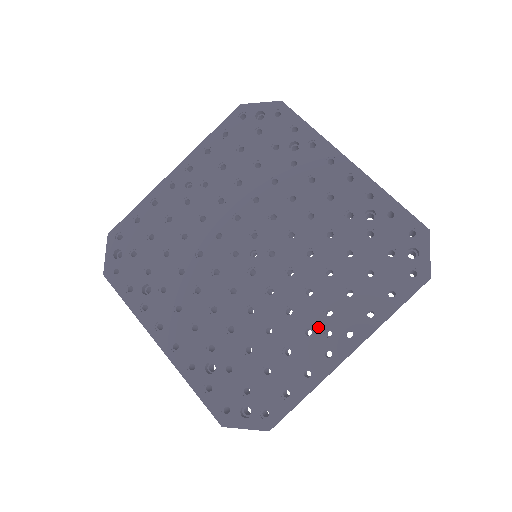
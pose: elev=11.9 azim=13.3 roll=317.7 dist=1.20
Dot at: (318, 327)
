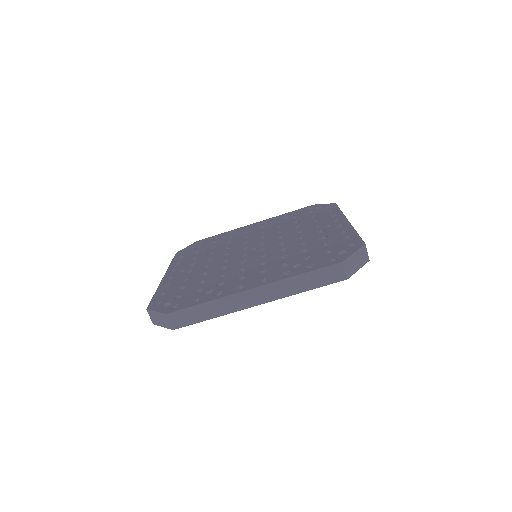
Dot at: (321, 229)
